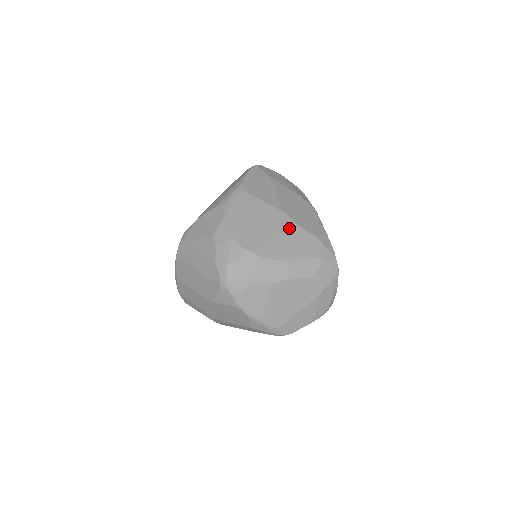
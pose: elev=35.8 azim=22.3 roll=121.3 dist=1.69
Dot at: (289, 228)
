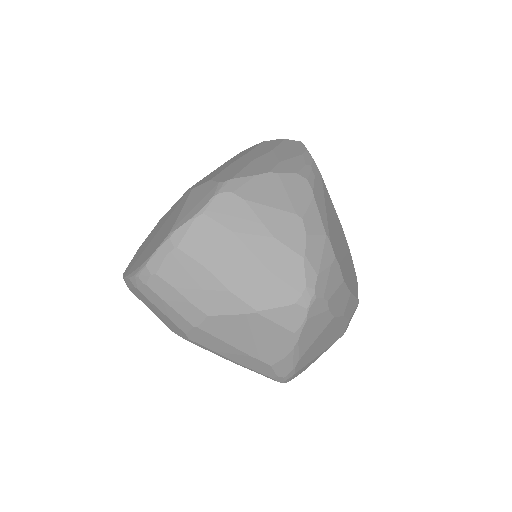
Dot at: (347, 249)
